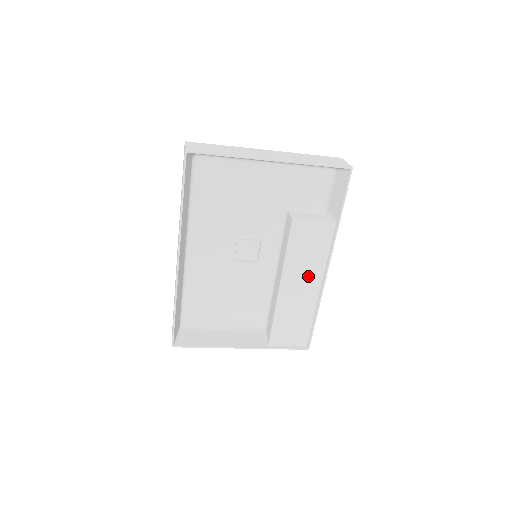
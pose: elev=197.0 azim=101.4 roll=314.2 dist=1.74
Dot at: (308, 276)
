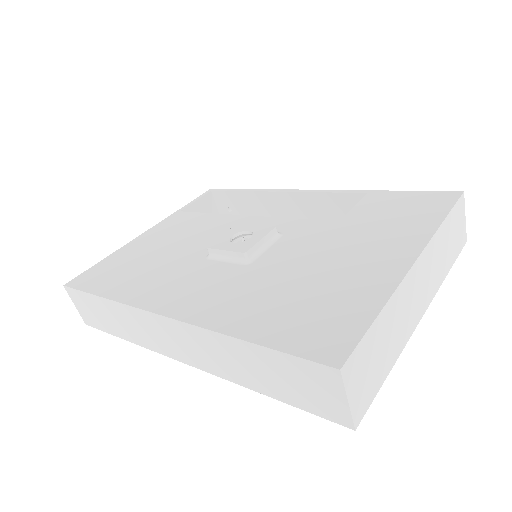
Dot at: occluded
